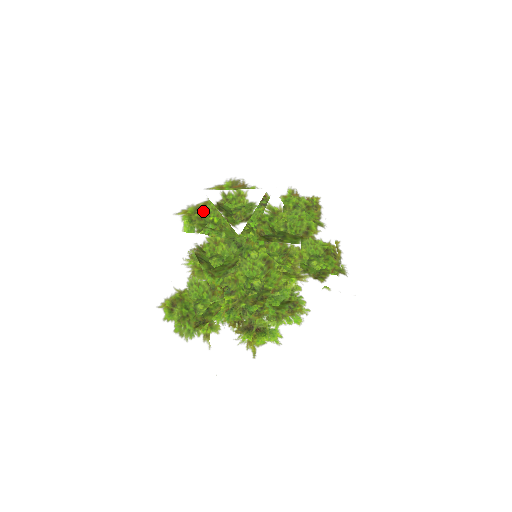
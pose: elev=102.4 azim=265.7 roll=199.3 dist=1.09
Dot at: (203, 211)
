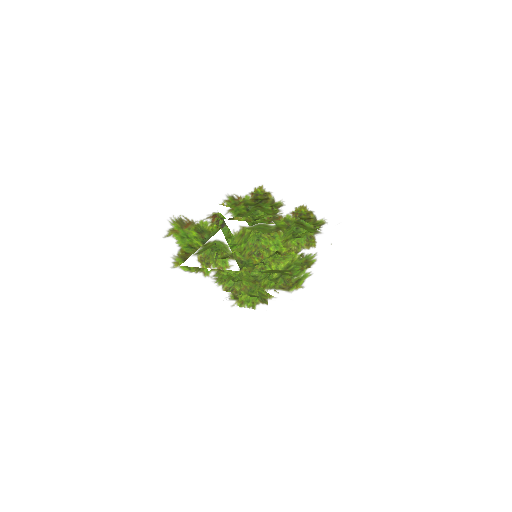
Dot at: (195, 267)
